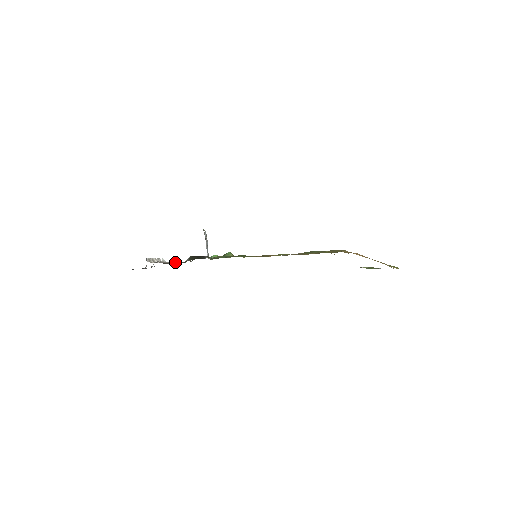
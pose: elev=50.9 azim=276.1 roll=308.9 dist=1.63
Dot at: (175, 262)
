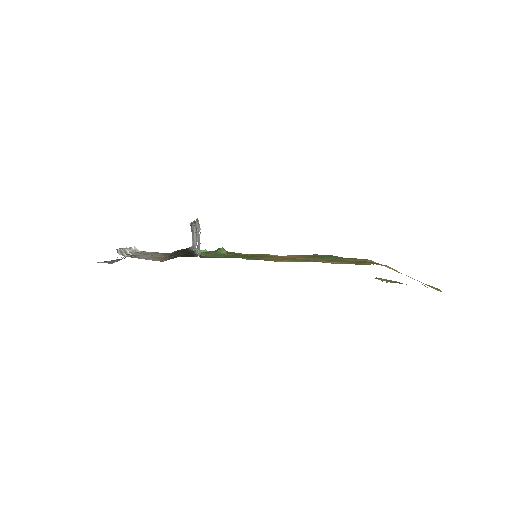
Dot at: occluded
